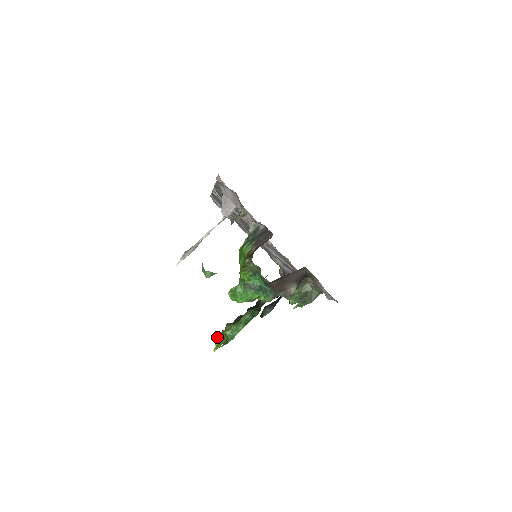
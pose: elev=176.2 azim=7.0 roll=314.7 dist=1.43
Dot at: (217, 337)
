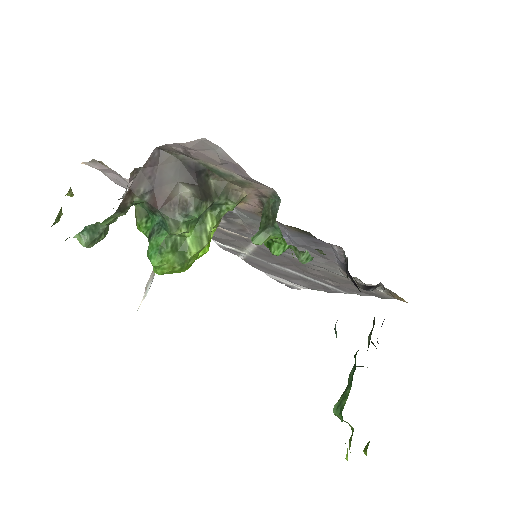
Dot at: occluded
